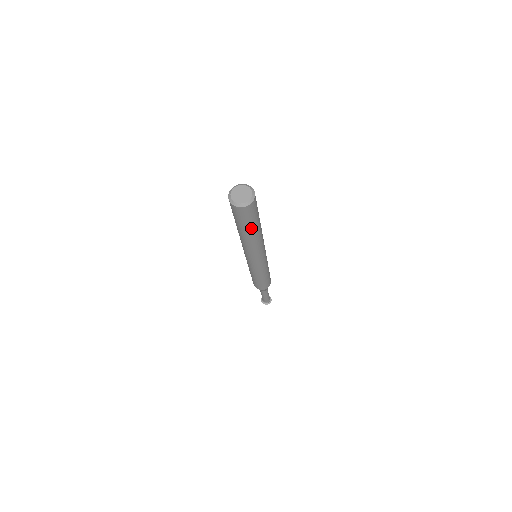
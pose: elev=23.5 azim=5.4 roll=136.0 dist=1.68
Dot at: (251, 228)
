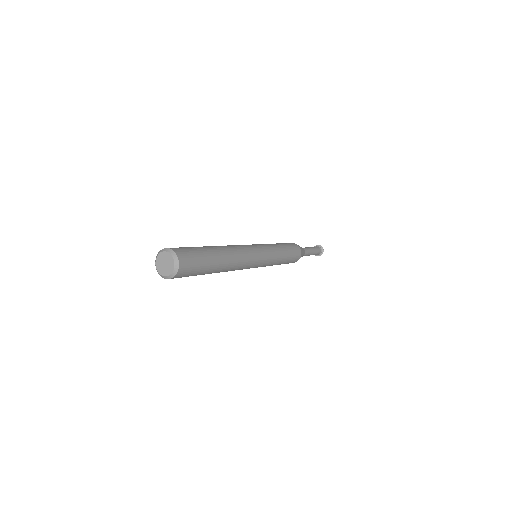
Dot at: (210, 269)
